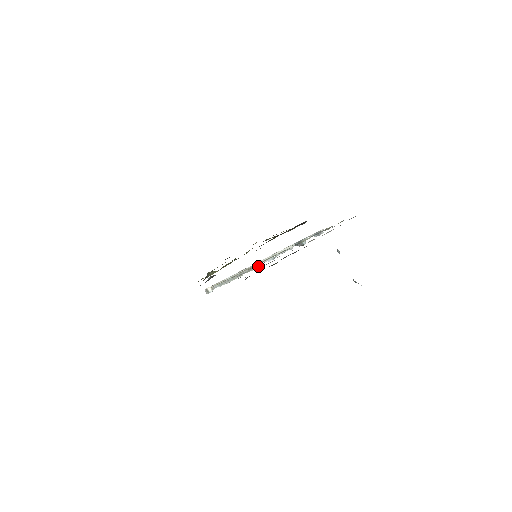
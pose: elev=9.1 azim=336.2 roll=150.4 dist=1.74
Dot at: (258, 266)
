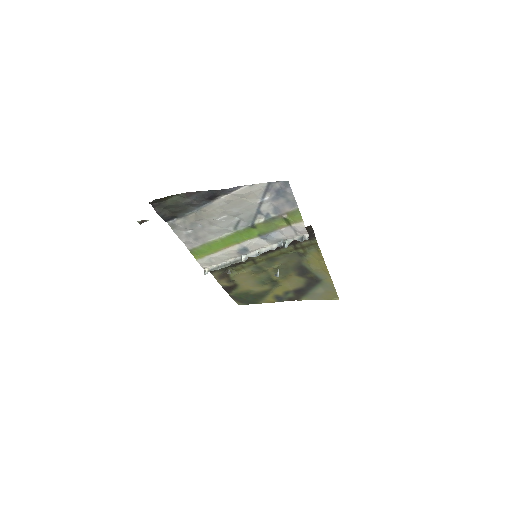
Dot at: (244, 259)
